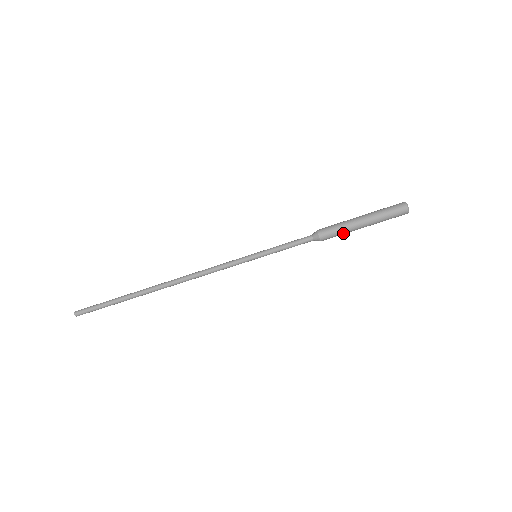
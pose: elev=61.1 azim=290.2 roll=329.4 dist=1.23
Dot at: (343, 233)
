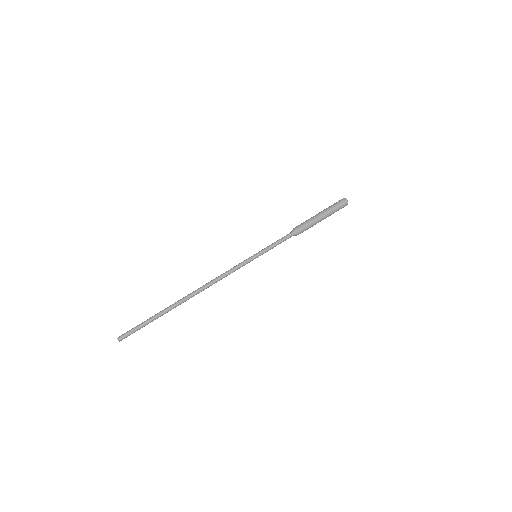
Dot at: (310, 222)
